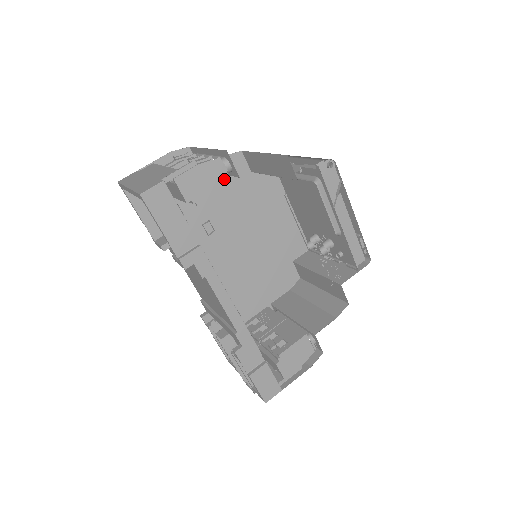
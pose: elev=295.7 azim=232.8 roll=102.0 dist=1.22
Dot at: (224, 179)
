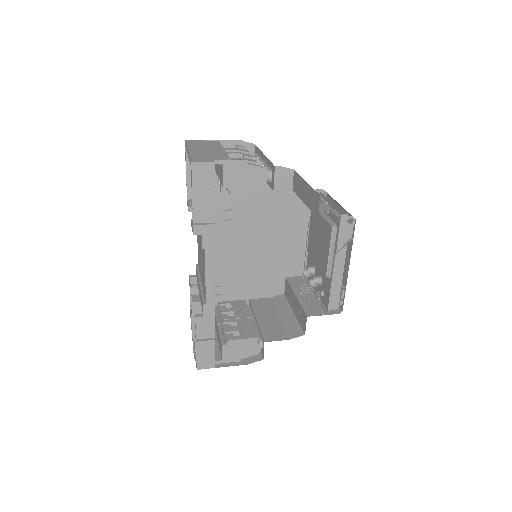
Dot at: (261, 186)
